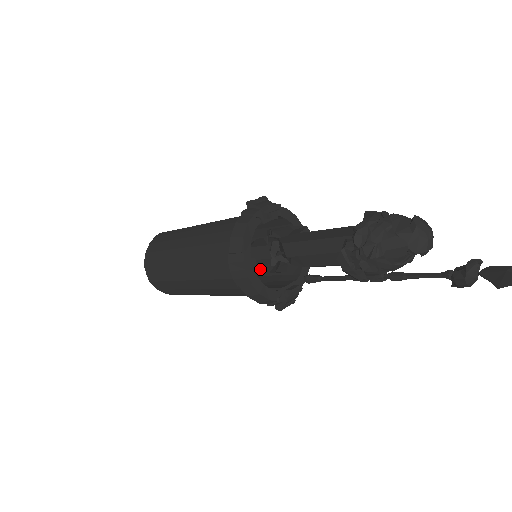
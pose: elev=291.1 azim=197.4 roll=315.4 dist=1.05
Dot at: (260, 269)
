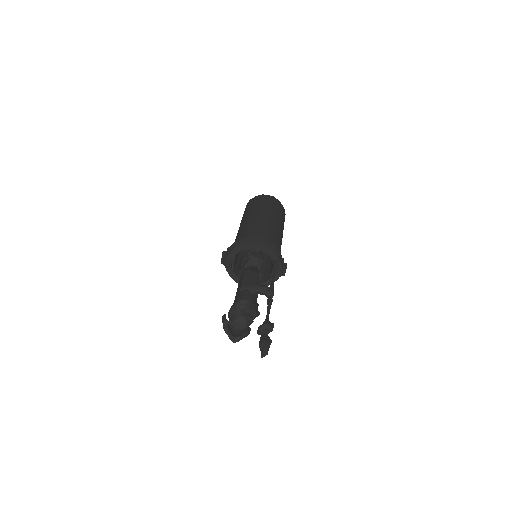
Dot at: (259, 269)
